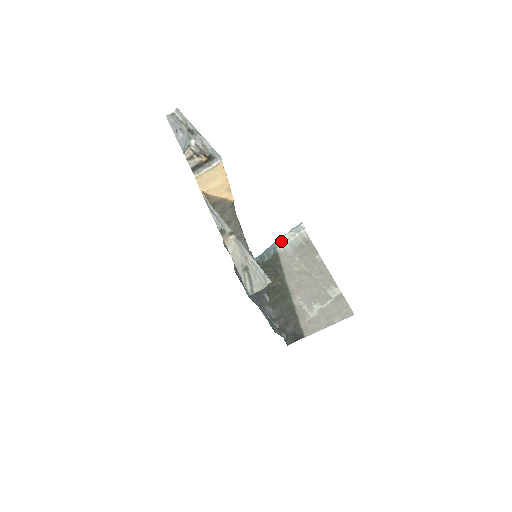
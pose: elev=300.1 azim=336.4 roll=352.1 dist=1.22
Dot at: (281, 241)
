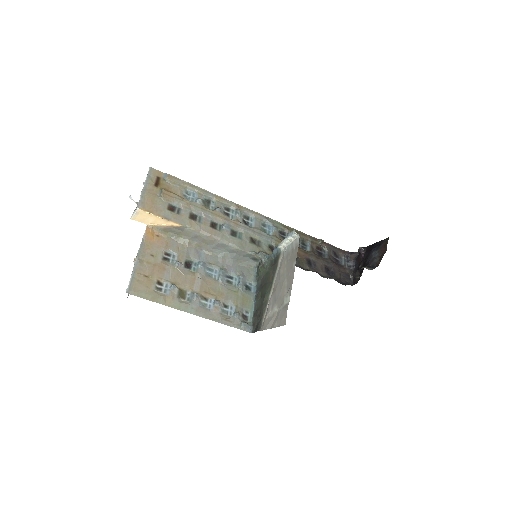
Dot at: (282, 244)
